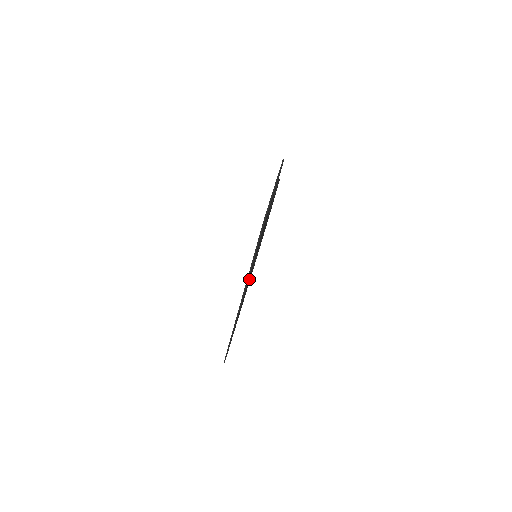
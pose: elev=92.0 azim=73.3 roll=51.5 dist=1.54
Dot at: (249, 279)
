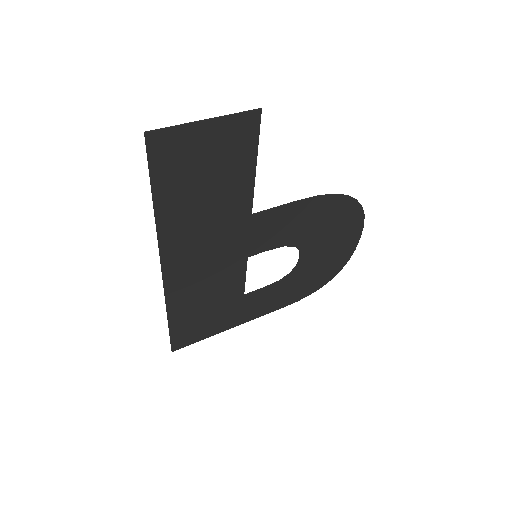
Dot at: (232, 275)
